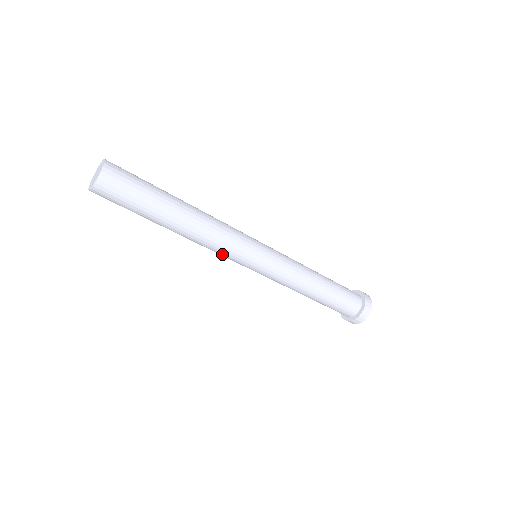
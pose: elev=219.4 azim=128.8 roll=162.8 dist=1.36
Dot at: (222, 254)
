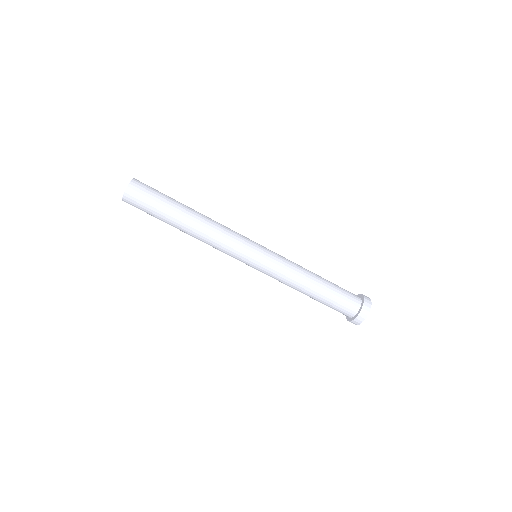
Dot at: (229, 245)
